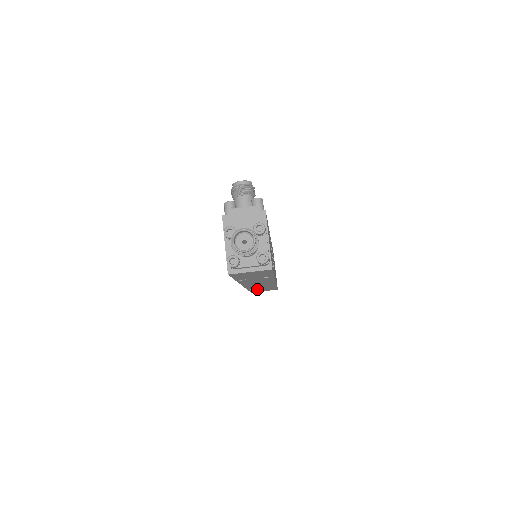
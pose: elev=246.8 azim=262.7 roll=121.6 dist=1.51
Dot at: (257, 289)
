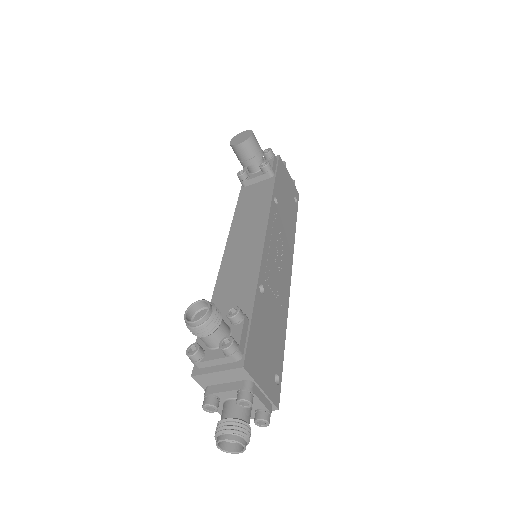
Dot at: occluded
